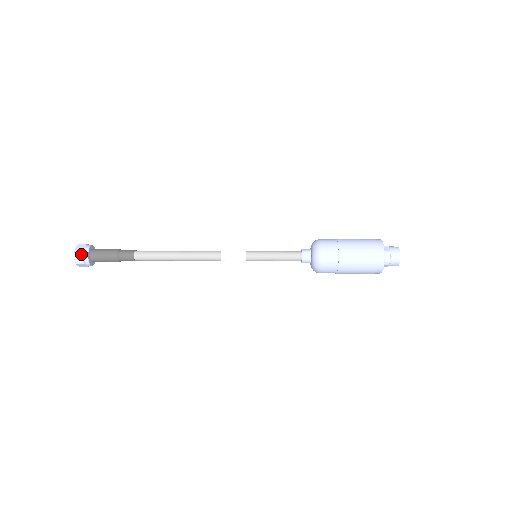
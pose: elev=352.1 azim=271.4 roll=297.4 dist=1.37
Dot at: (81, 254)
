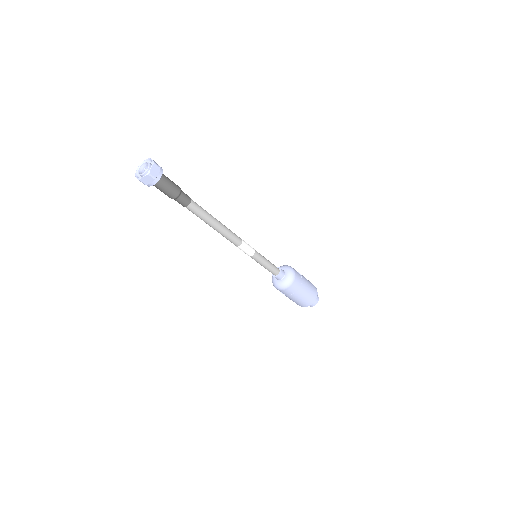
Dot at: (158, 169)
